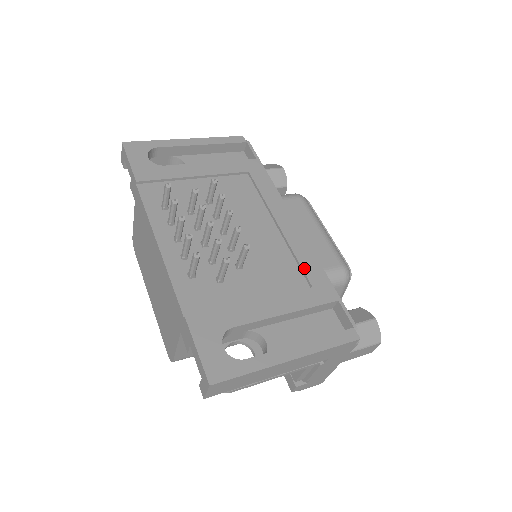
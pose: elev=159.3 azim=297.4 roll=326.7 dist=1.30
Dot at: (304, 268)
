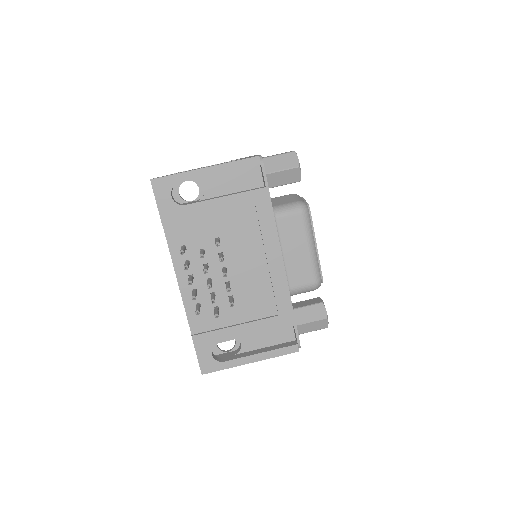
Dot at: (277, 301)
